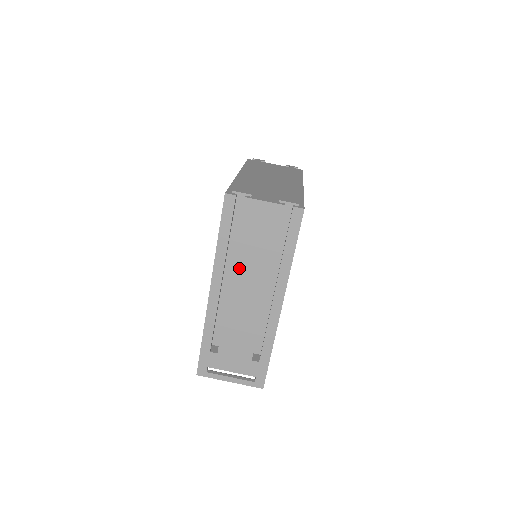
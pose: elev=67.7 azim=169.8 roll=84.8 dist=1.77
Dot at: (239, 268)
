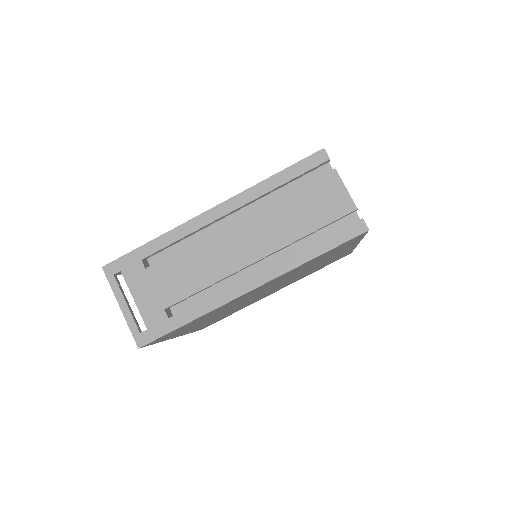
Dot at: (259, 217)
